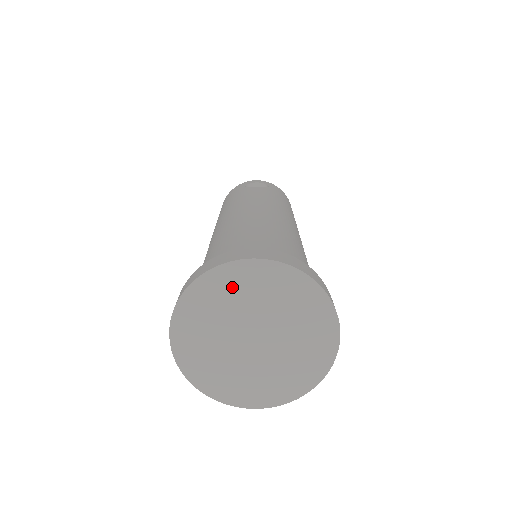
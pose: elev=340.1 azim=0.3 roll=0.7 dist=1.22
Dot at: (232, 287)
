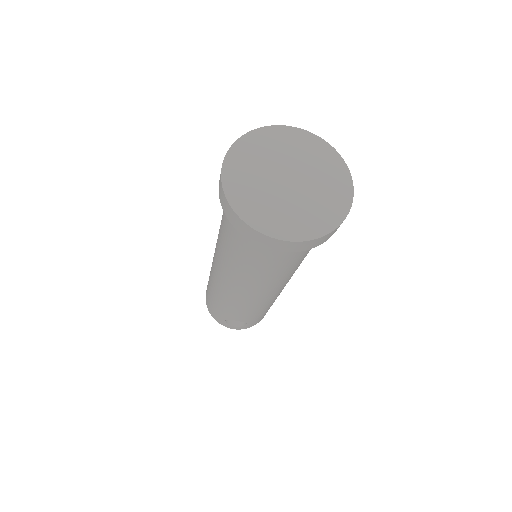
Dot at: (276, 141)
